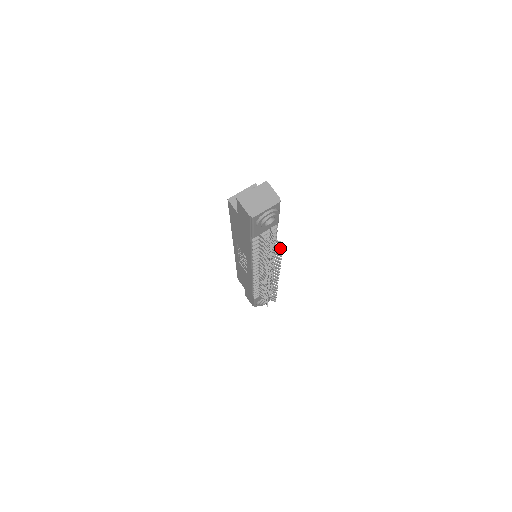
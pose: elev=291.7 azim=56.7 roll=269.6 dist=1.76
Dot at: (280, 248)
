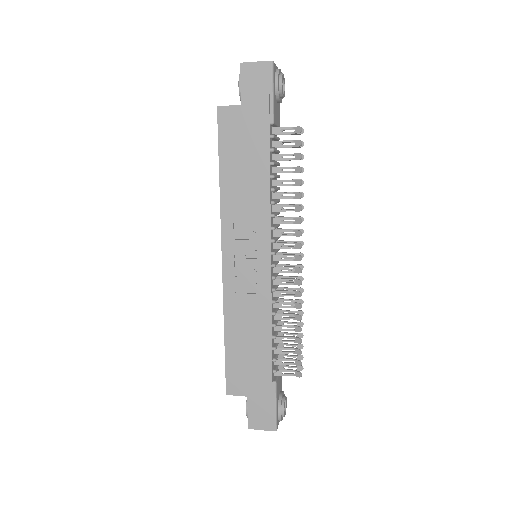
Dot at: (300, 146)
